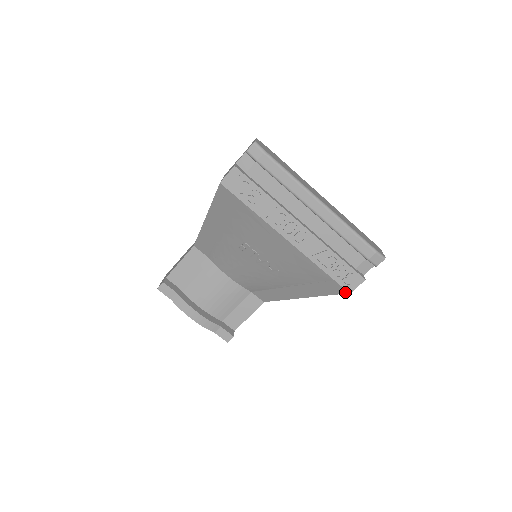
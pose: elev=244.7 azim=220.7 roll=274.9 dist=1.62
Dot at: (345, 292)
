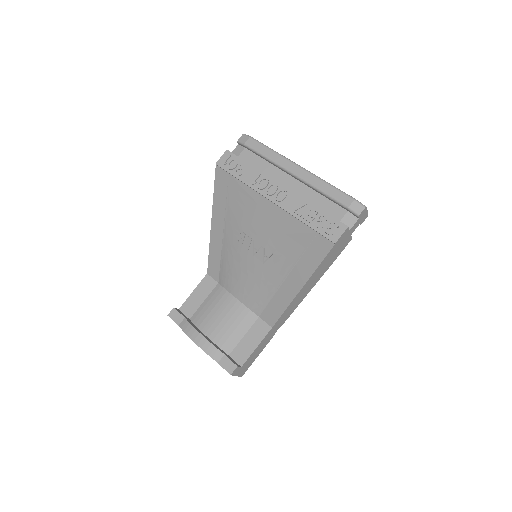
Dot at: (331, 246)
